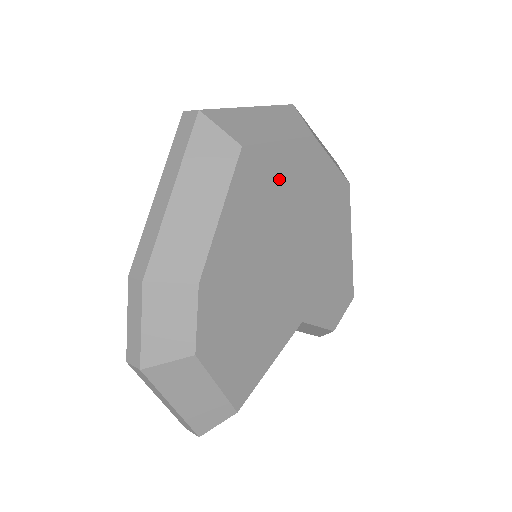
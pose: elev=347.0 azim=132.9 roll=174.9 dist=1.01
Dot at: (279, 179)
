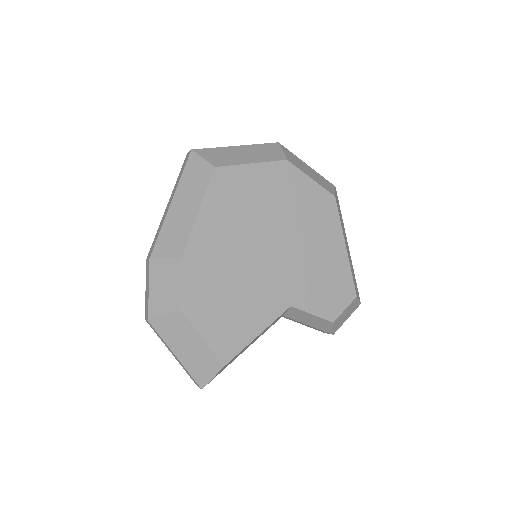
Dot at: (253, 190)
